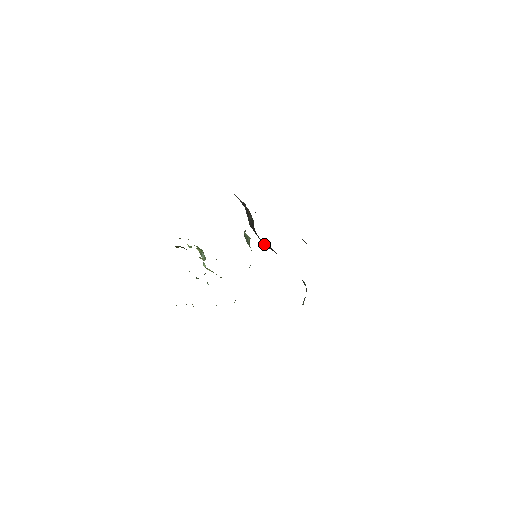
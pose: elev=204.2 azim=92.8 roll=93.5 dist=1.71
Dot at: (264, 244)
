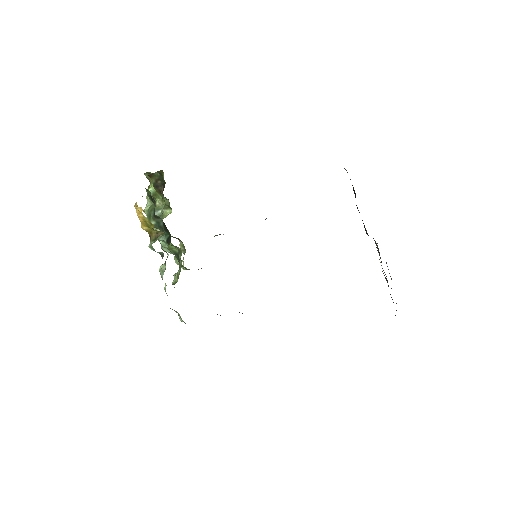
Dot at: occluded
